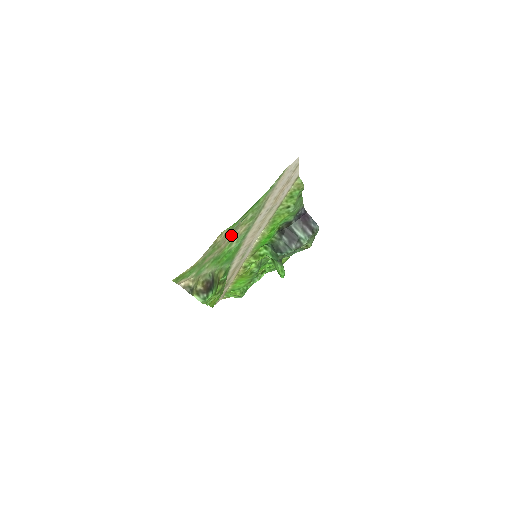
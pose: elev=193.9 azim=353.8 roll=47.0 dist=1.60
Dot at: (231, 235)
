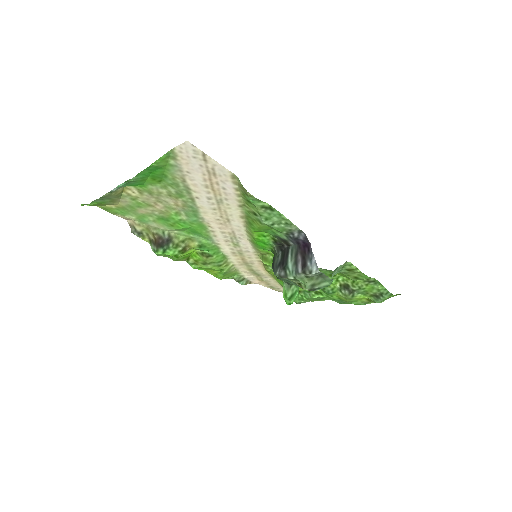
Dot at: (162, 200)
